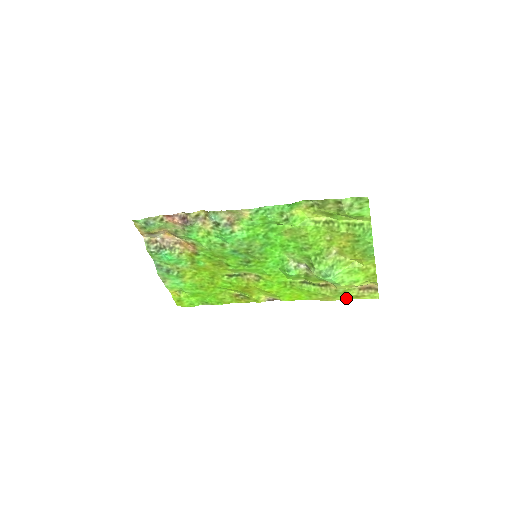
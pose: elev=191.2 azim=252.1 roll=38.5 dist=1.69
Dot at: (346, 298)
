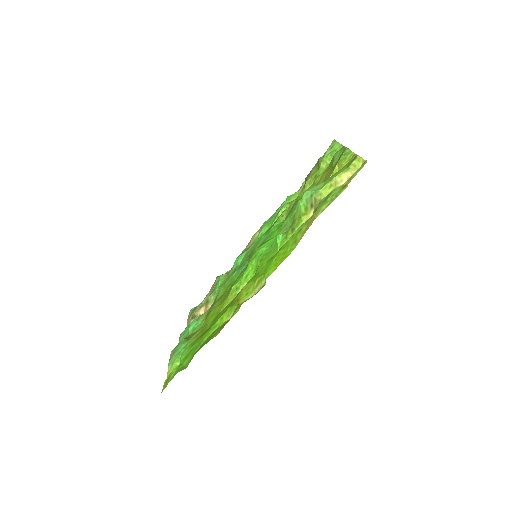
Dot at: (332, 201)
